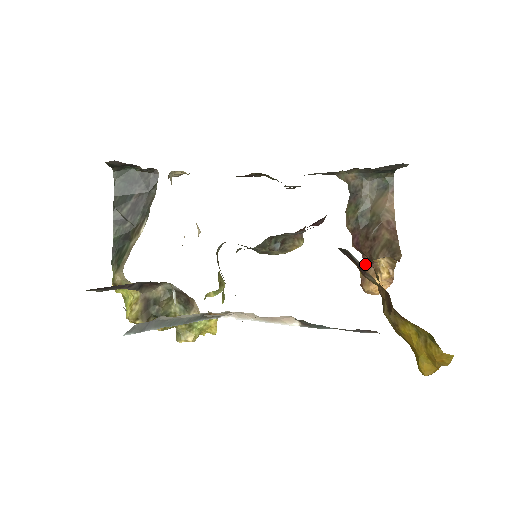
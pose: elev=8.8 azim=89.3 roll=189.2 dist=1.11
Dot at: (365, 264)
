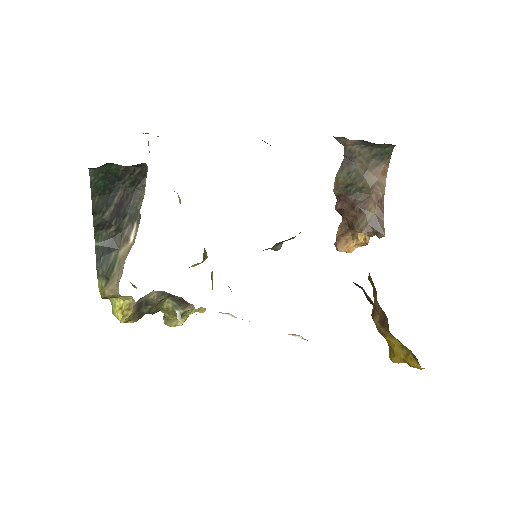
Dot at: (344, 227)
